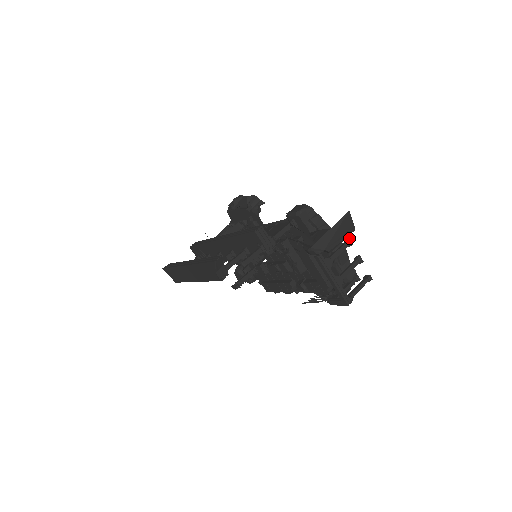
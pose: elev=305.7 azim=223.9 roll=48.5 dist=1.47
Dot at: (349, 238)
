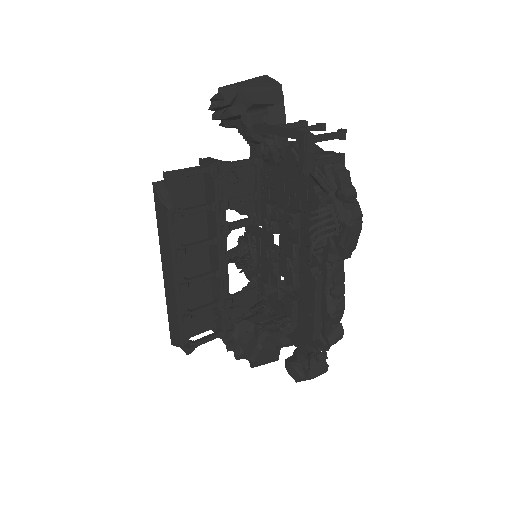
Dot at: (301, 120)
